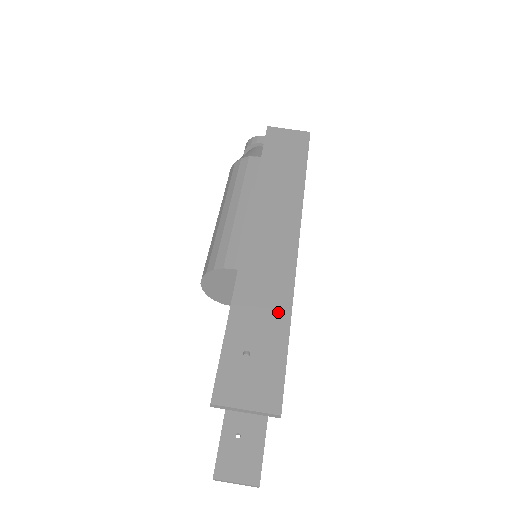
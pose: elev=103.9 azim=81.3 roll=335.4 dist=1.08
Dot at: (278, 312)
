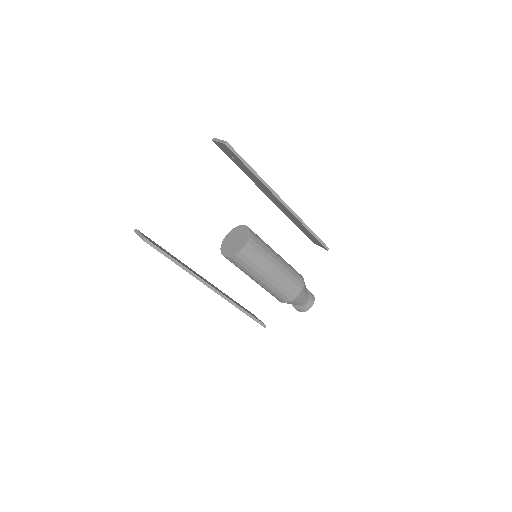
Dot at: occluded
